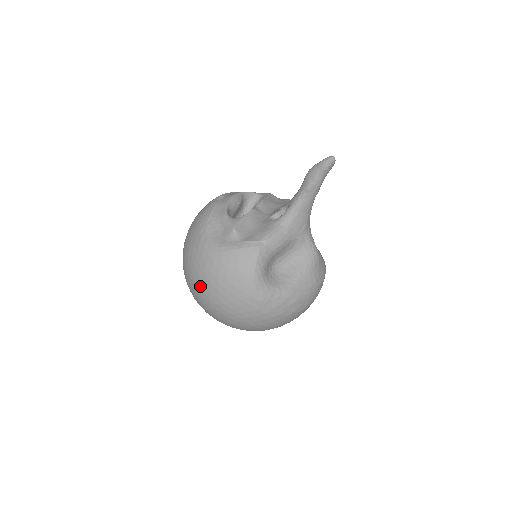
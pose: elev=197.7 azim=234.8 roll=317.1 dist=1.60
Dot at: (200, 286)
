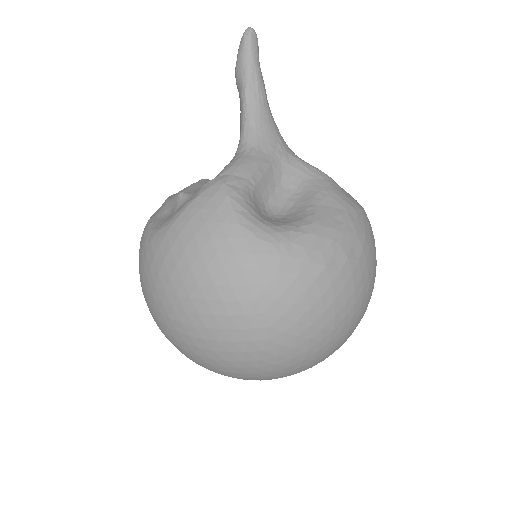
Dot at: (176, 306)
